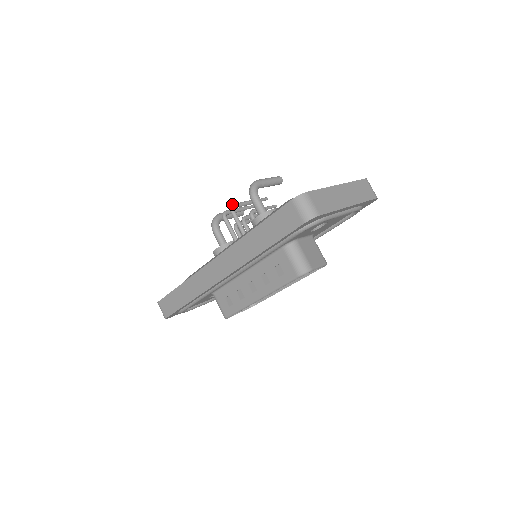
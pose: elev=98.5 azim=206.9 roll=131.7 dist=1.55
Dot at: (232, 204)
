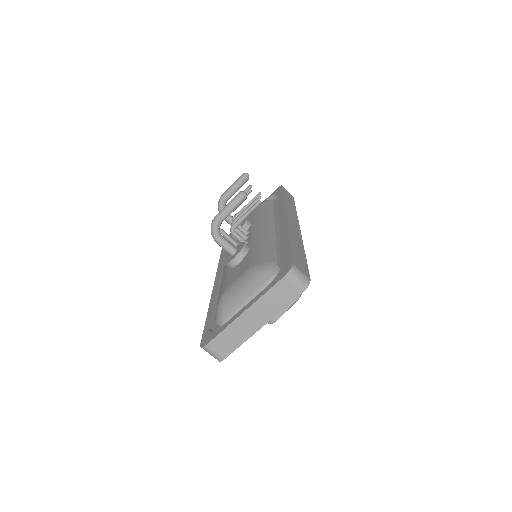
Dot at: occluded
